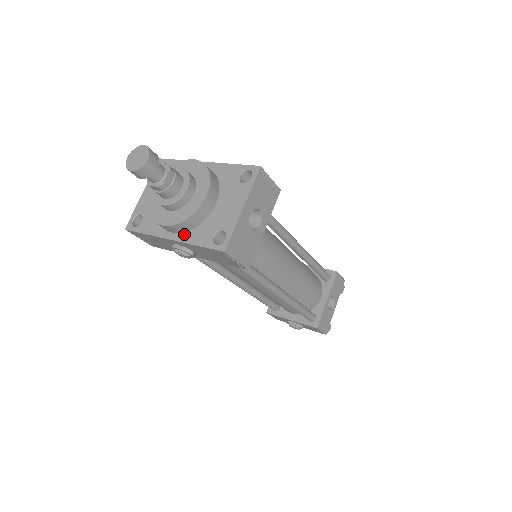
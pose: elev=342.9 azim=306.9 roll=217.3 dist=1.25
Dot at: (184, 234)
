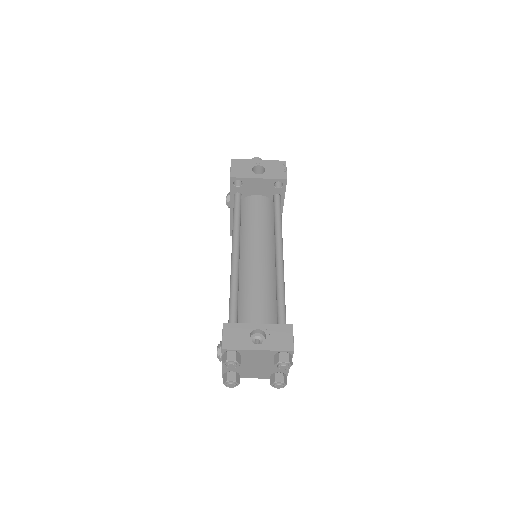
Dot at: occluded
